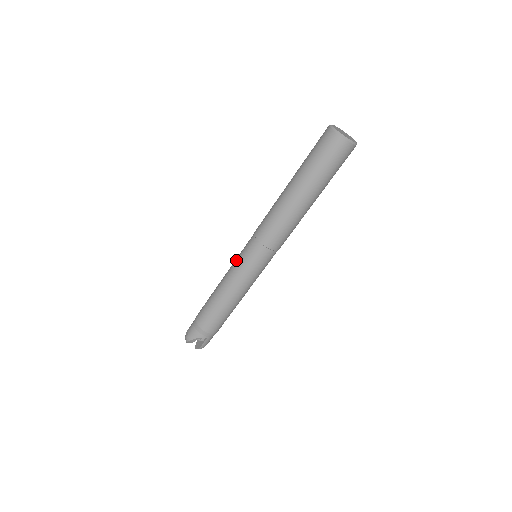
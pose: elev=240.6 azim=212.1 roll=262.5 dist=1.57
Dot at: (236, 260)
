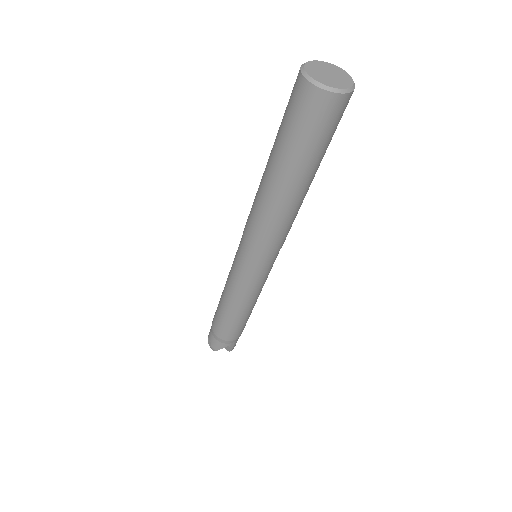
Dot at: (233, 271)
